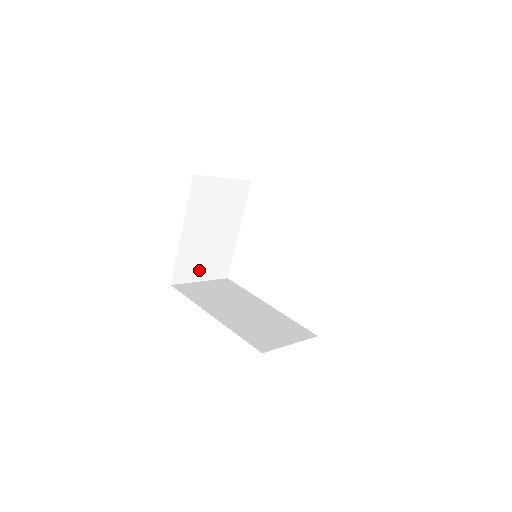
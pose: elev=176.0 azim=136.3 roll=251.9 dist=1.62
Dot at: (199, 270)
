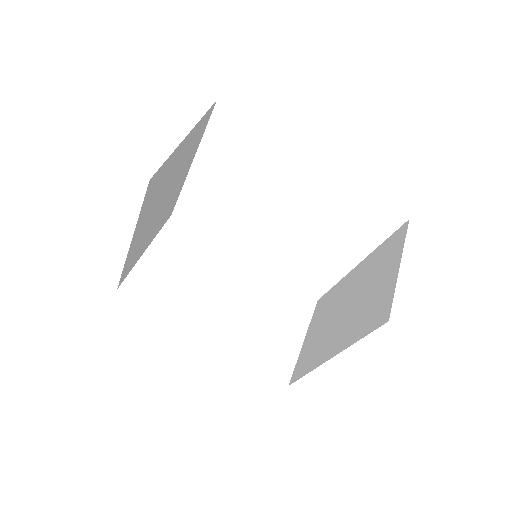
Dot at: (145, 244)
